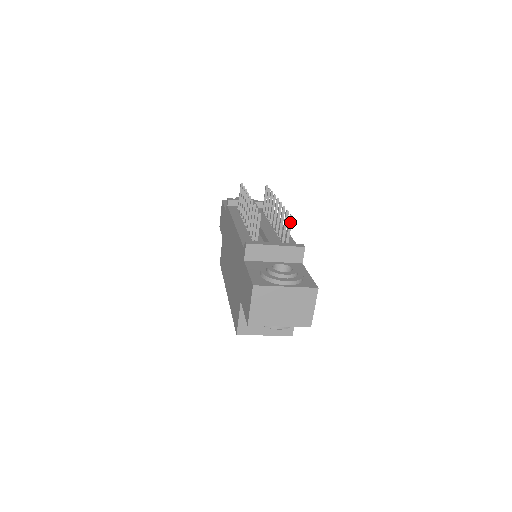
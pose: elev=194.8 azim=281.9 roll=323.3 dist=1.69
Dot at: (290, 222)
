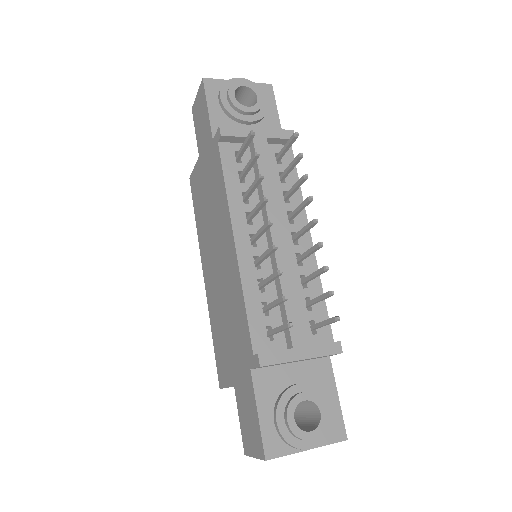
Dot at: (333, 322)
